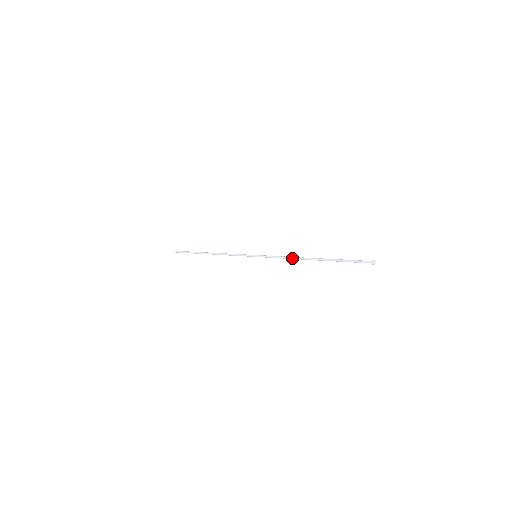
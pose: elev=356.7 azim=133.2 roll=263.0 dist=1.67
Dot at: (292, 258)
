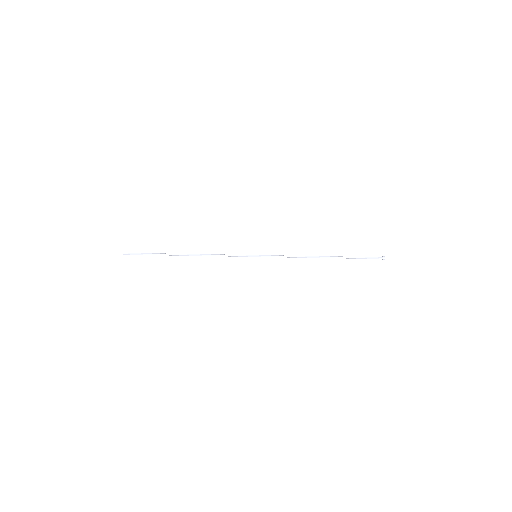
Dot at: occluded
